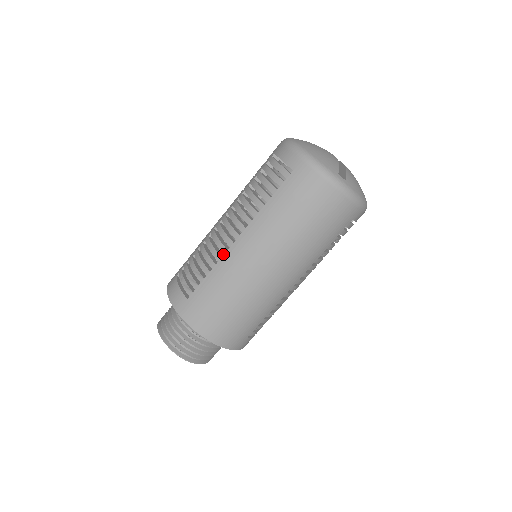
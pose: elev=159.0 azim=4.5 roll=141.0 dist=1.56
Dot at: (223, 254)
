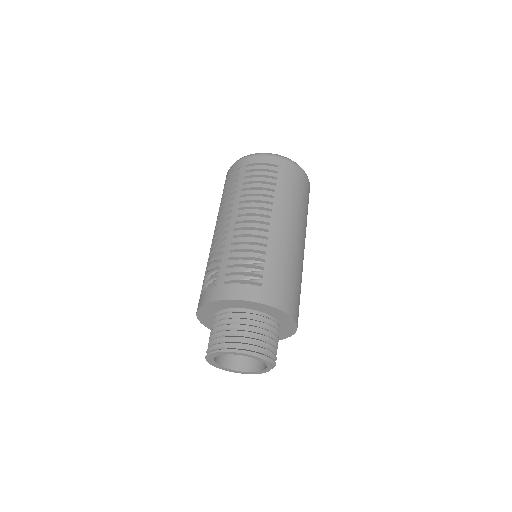
Dot at: occluded
